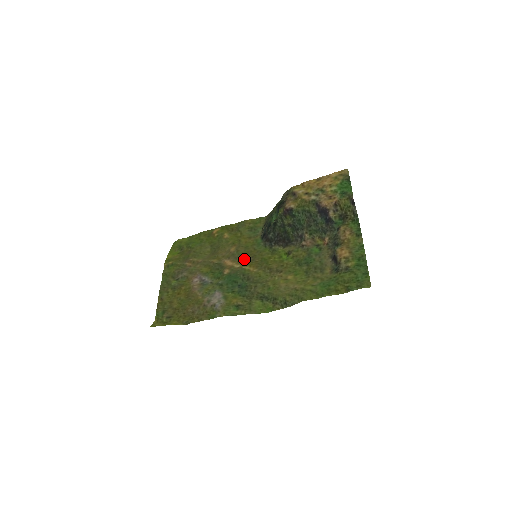
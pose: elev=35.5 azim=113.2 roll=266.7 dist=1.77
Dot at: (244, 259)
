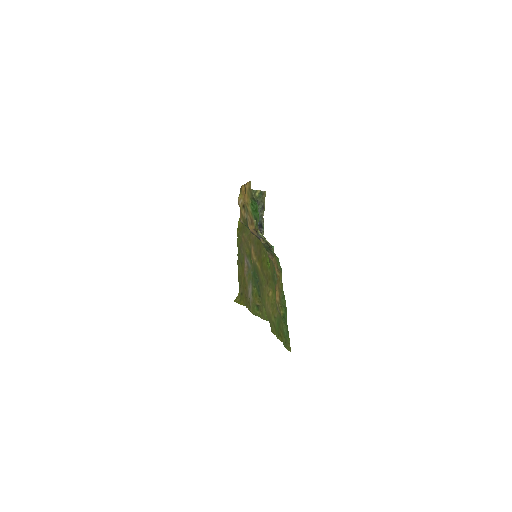
Dot at: (257, 251)
